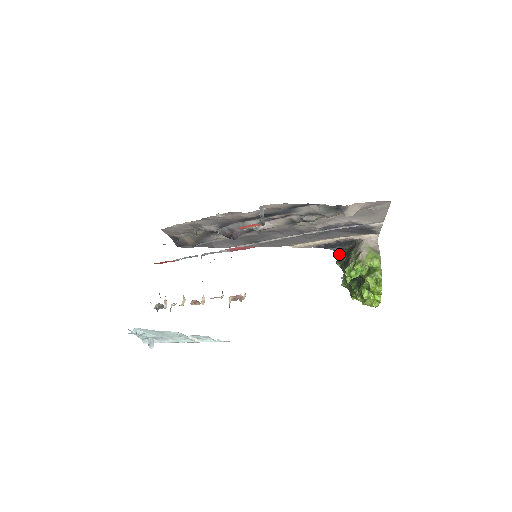
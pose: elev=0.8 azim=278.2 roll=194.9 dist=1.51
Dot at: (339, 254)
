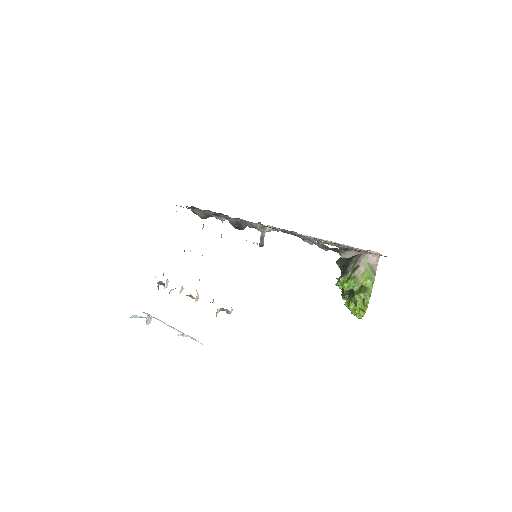
Dot at: occluded
